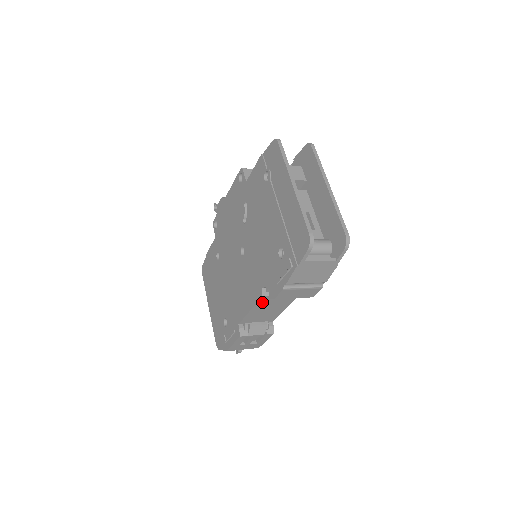
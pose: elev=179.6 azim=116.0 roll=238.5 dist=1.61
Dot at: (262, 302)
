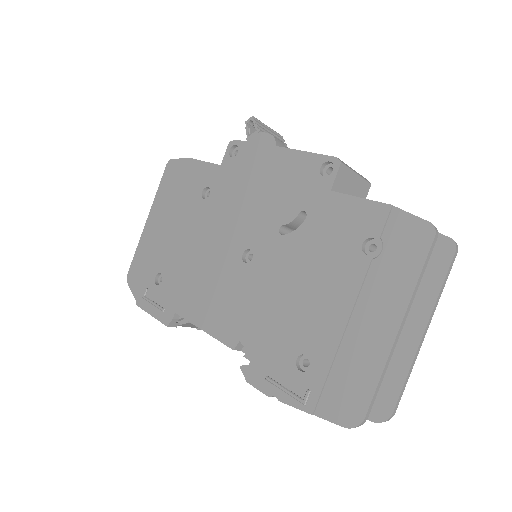
Dot at: occluded
